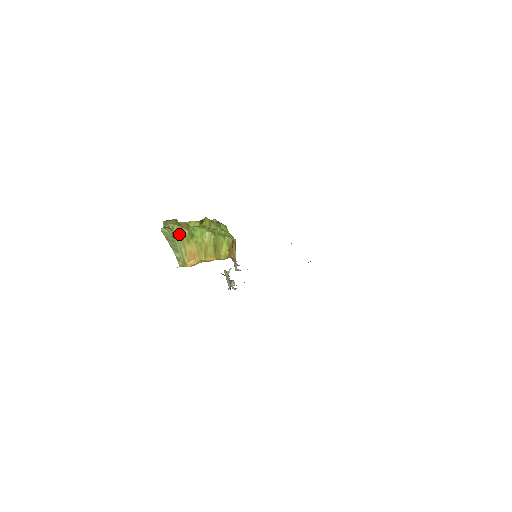
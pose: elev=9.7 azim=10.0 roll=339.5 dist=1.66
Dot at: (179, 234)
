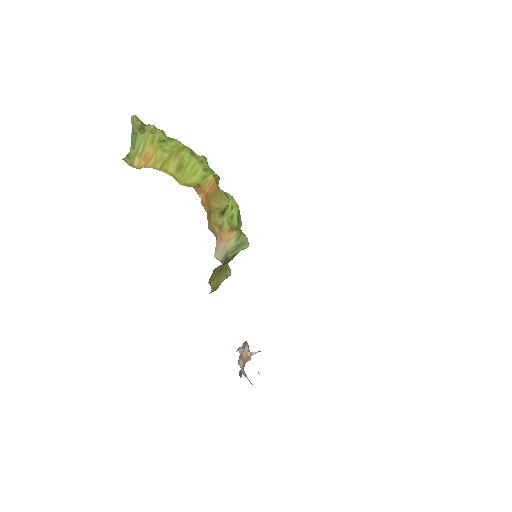
Dot at: (150, 134)
